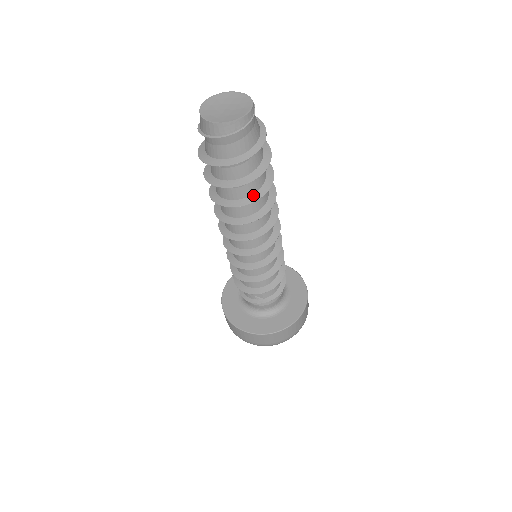
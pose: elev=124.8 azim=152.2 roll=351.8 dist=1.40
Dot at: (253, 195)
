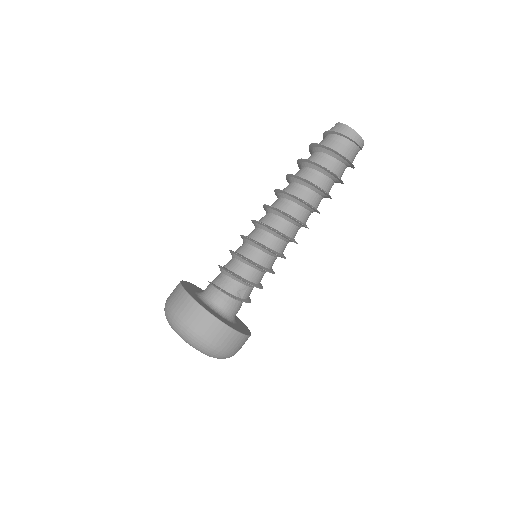
Dot at: occluded
